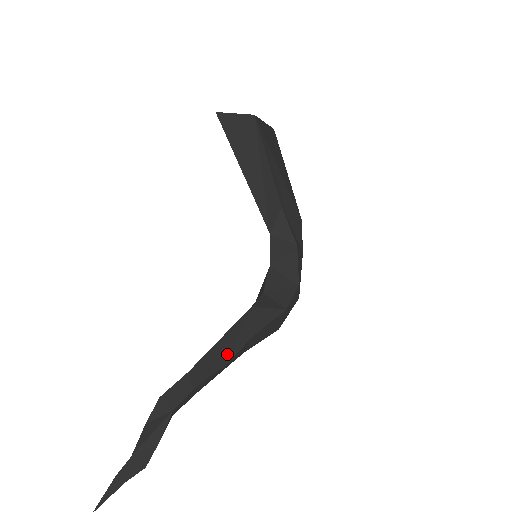
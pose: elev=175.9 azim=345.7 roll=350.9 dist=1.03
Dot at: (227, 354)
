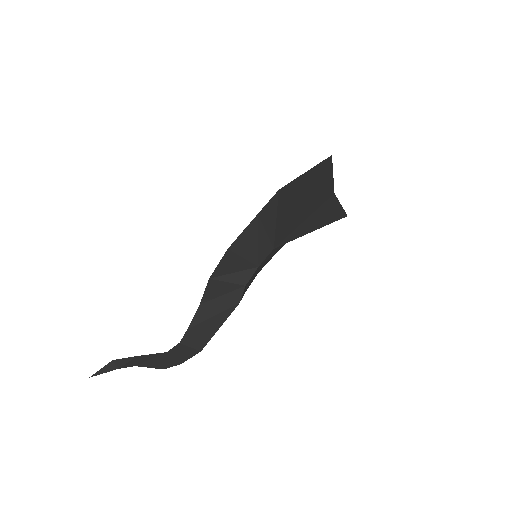
Dot at: occluded
